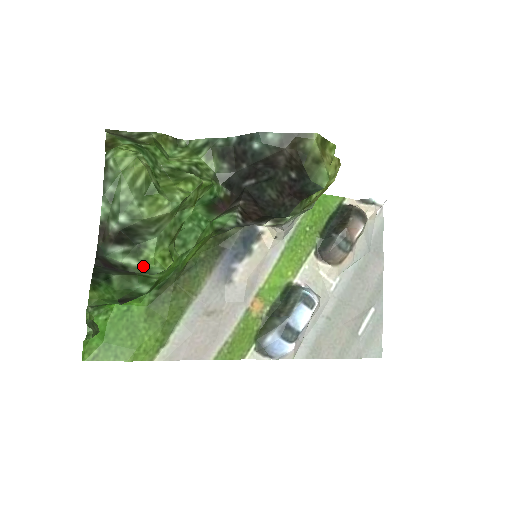
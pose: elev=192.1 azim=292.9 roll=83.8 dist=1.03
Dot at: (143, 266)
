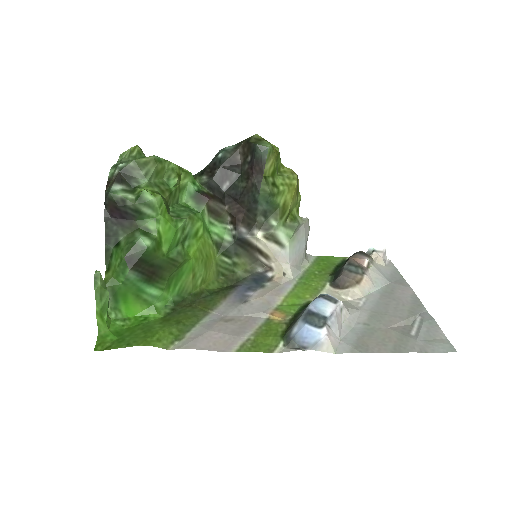
Dot at: (137, 196)
